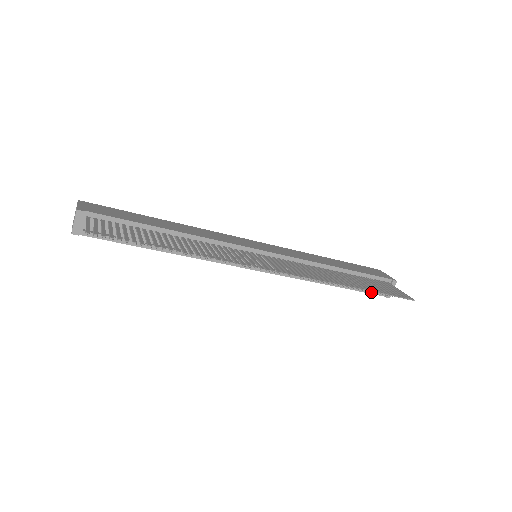
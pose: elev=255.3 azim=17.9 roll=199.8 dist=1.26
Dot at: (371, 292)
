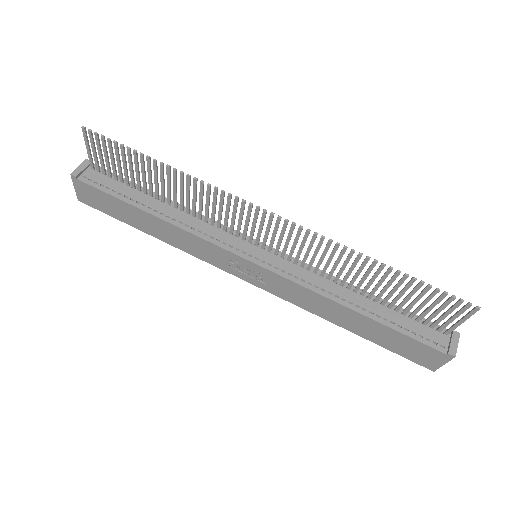
Dot at: (421, 340)
